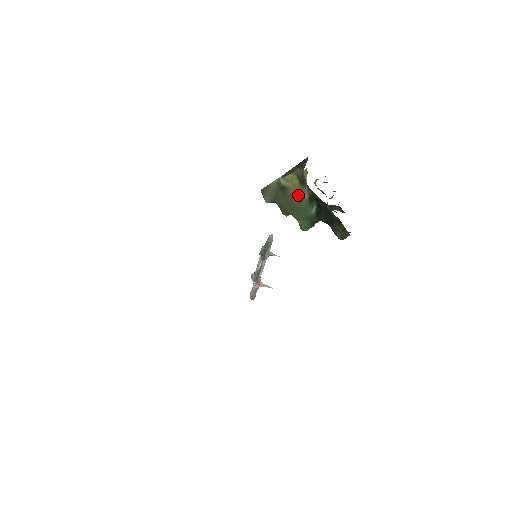
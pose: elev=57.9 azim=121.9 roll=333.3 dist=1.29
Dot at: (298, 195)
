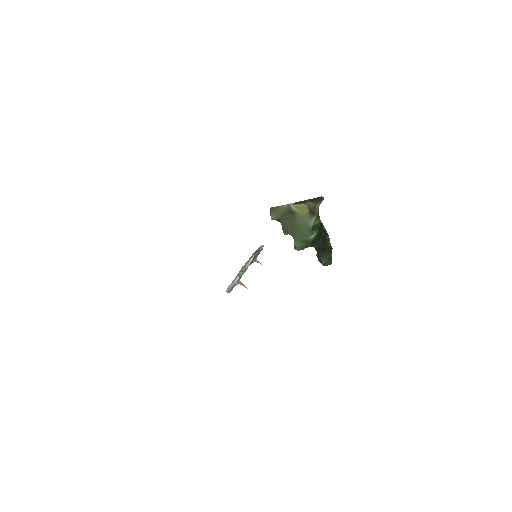
Dot at: (304, 221)
